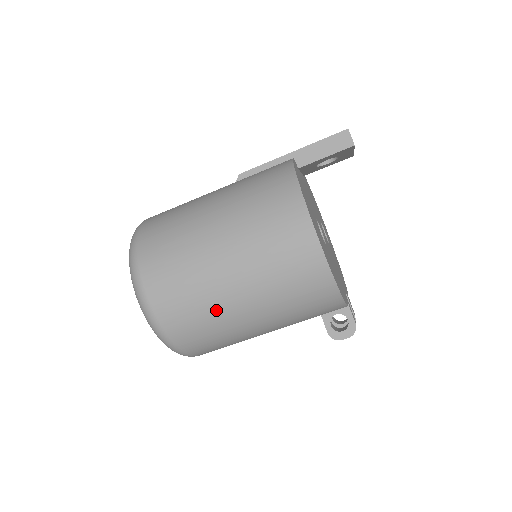
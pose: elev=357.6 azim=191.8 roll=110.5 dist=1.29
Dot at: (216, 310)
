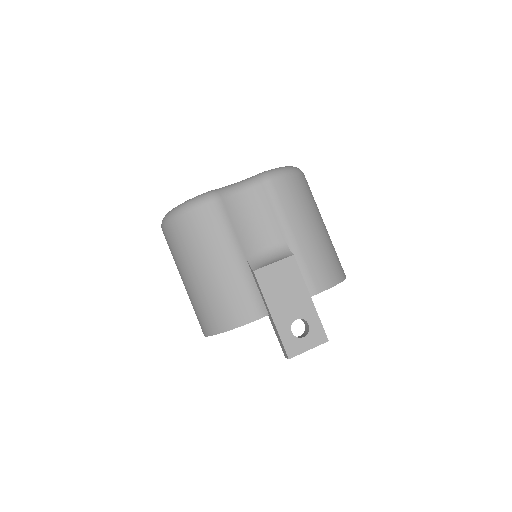
Dot at: occluded
